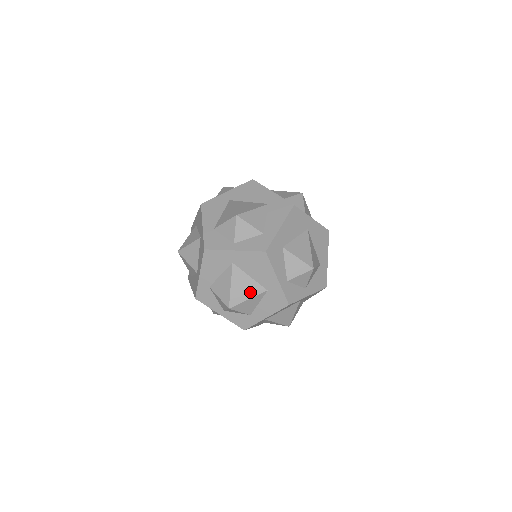
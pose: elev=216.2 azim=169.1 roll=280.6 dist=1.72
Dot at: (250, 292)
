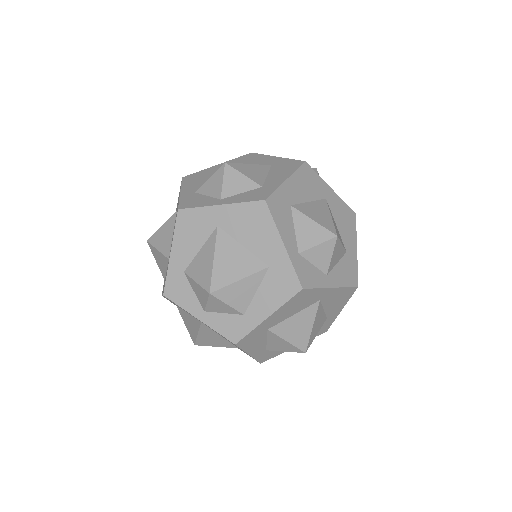
Dot at: (243, 269)
